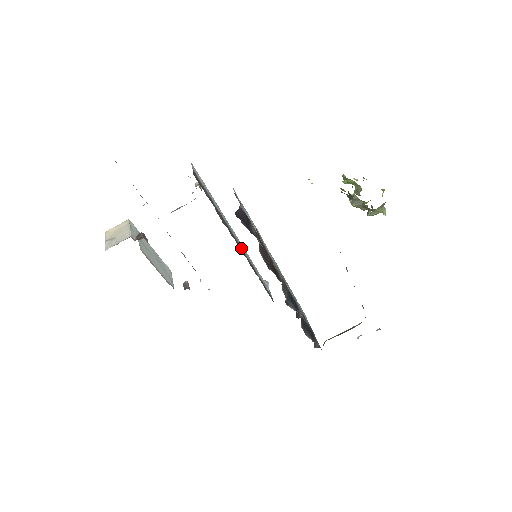
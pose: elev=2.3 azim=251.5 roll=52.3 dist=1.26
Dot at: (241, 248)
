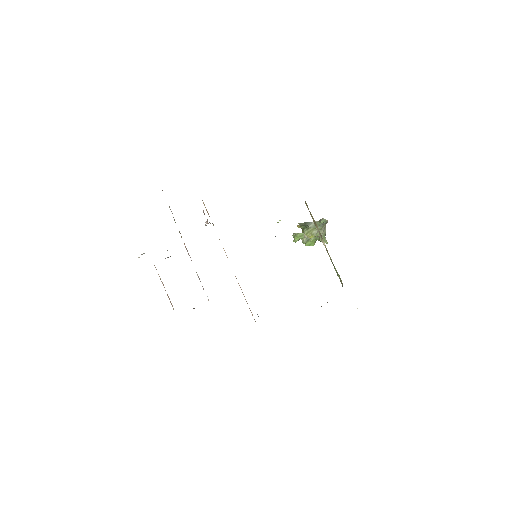
Dot at: occluded
